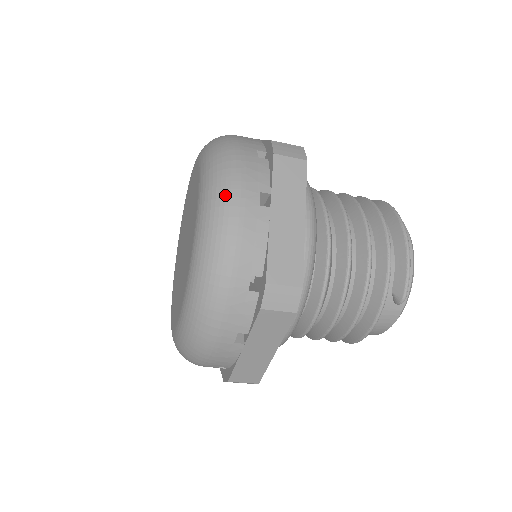
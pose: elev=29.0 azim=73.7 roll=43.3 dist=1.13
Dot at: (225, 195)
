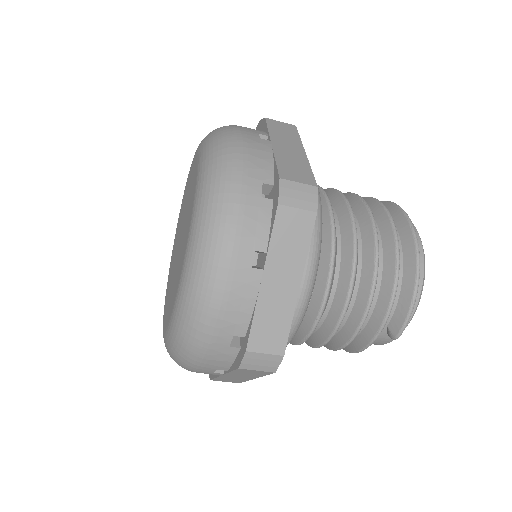
Dot at: (215, 252)
